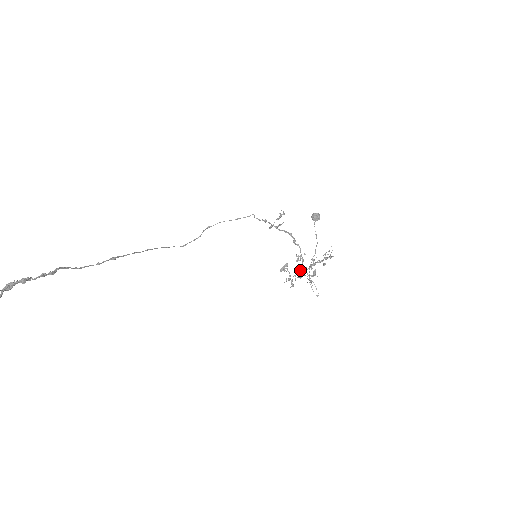
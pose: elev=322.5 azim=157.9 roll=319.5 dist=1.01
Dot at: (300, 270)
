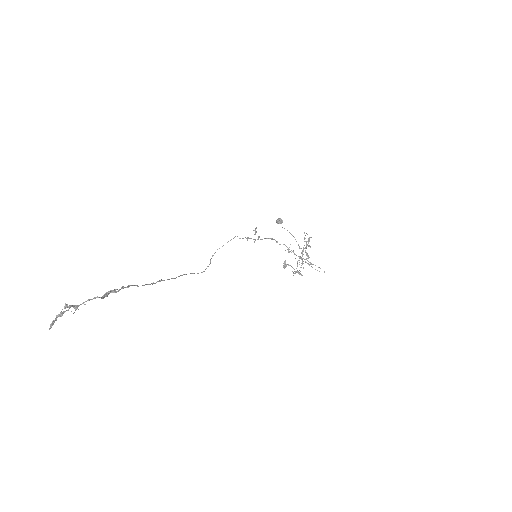
Dot at: (297, 261)
